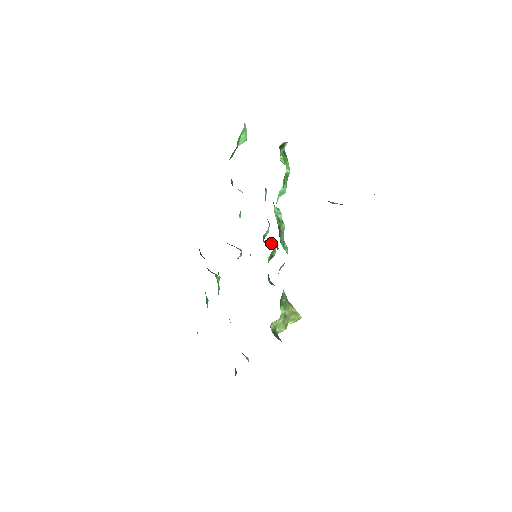
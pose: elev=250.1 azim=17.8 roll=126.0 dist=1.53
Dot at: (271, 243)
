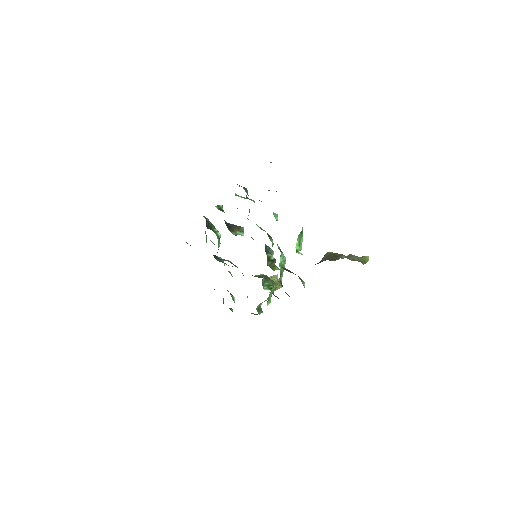
Dot at: (271, 257)
